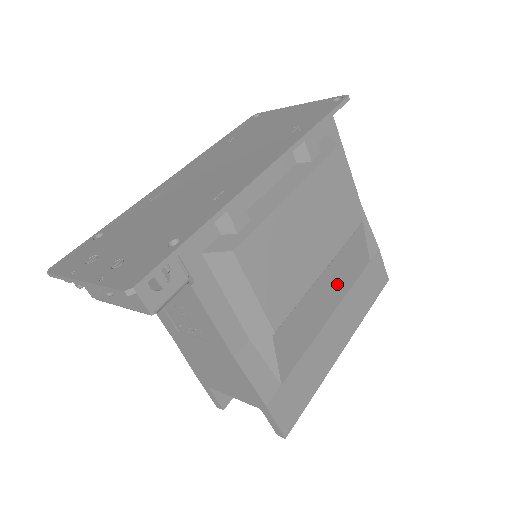
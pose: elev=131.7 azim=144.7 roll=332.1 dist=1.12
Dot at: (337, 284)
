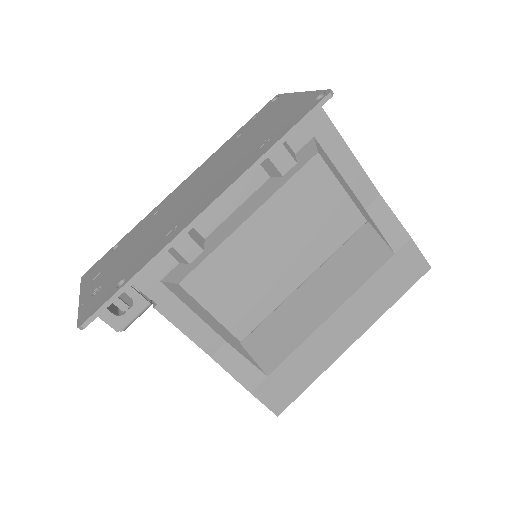
Dot at: (335, 286)
